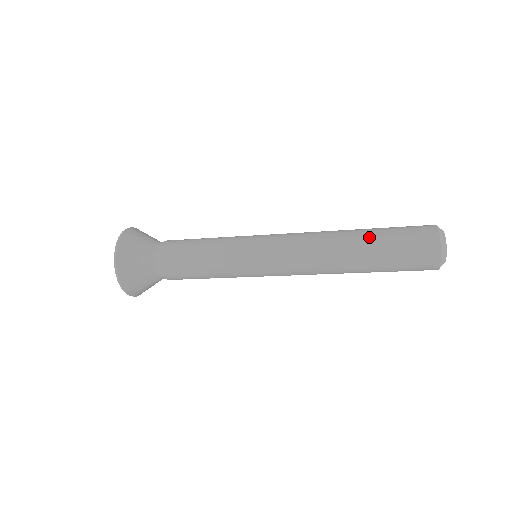
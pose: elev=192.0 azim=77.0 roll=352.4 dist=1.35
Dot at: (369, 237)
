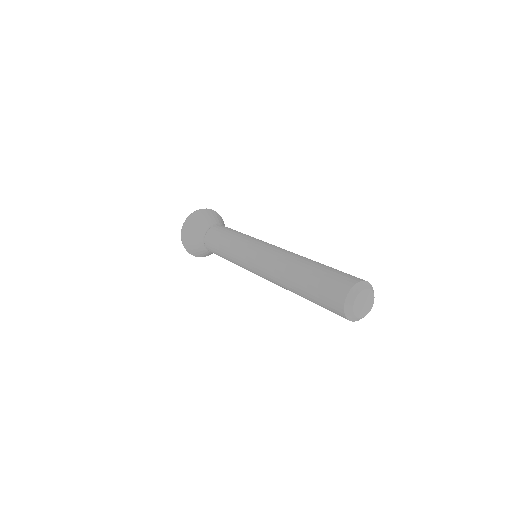
Dot at: (309, 269)
